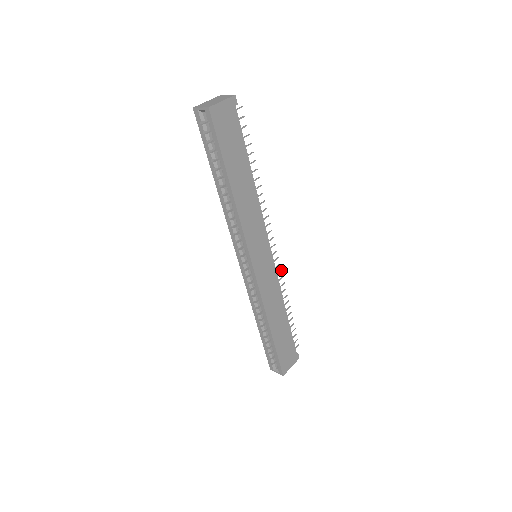
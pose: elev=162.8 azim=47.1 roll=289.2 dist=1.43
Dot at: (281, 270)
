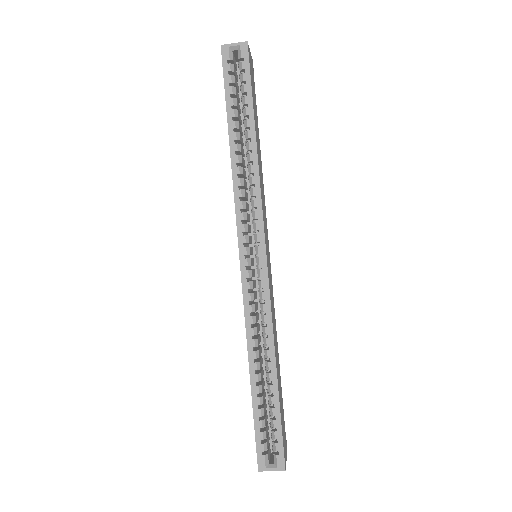
Dot at: occluded
